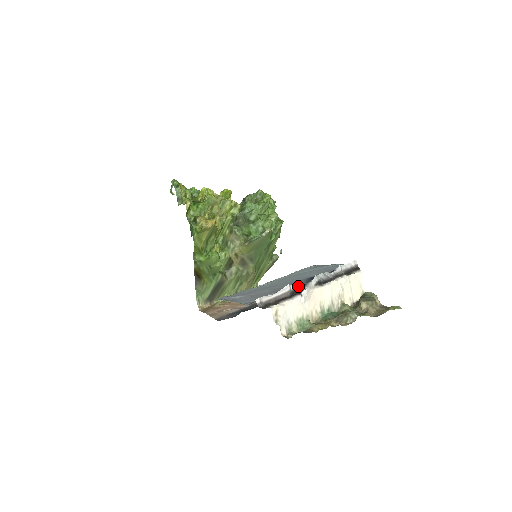
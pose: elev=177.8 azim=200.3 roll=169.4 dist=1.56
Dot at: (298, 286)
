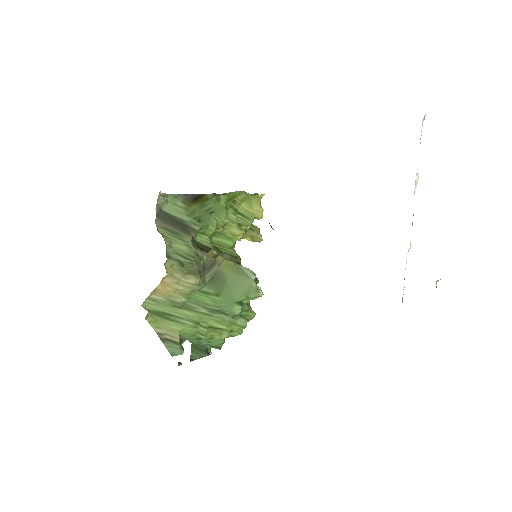
Dot at: occluded
